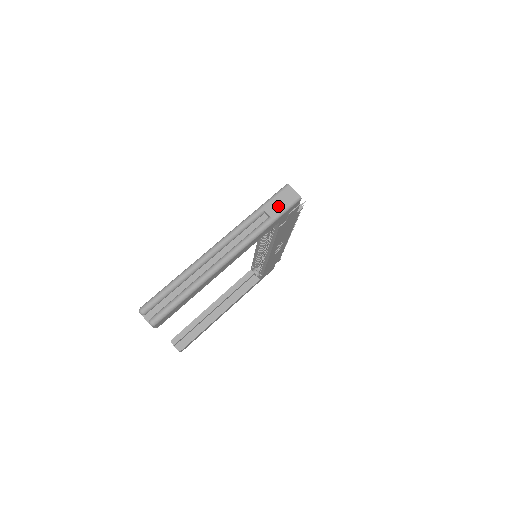
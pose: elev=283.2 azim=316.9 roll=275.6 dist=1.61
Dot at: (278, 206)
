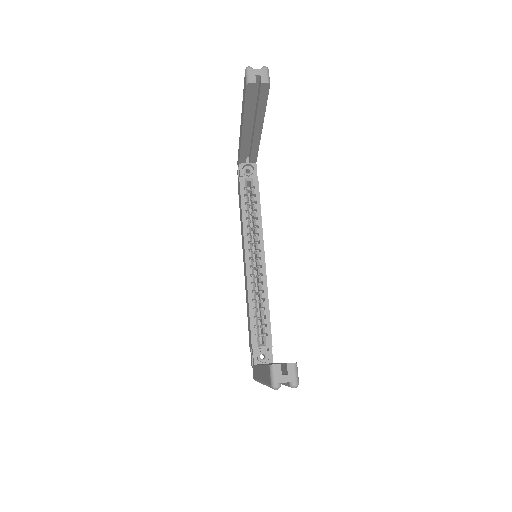
Dot at: occluded
